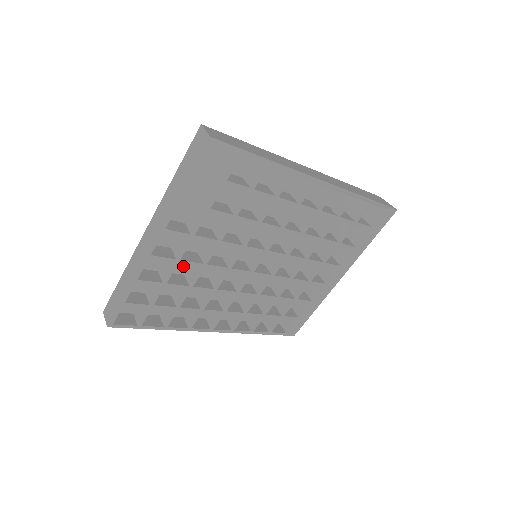
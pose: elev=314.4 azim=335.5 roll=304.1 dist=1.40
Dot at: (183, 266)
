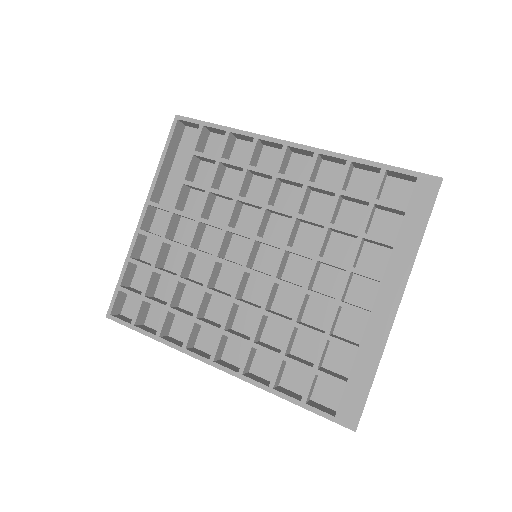
Dot at: occluded
